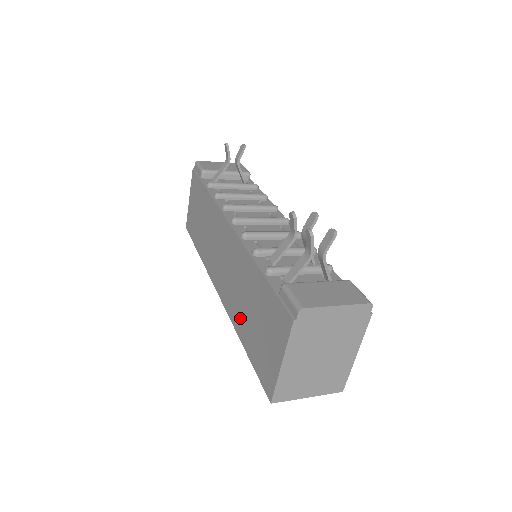
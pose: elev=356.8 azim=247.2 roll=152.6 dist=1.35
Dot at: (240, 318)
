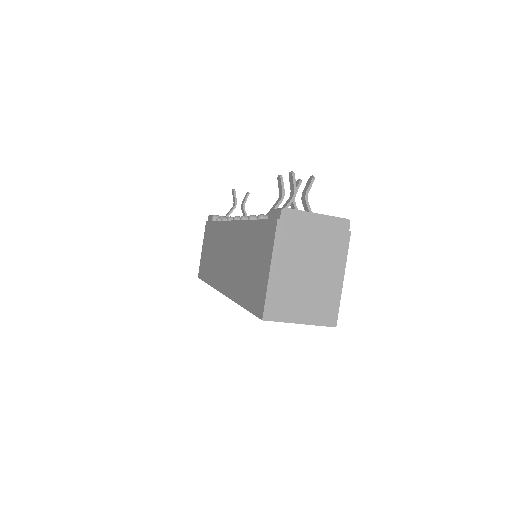
Dot at: (238, 284)
